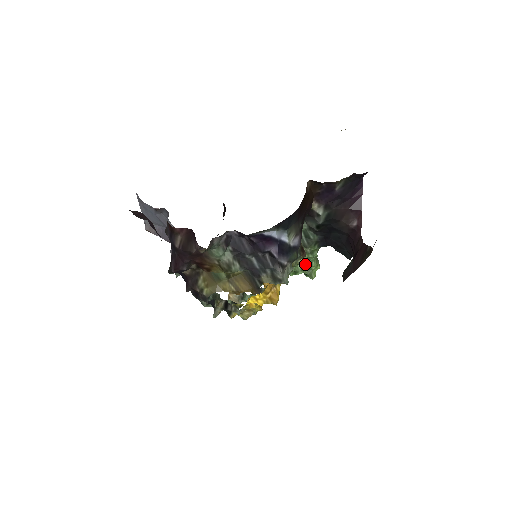
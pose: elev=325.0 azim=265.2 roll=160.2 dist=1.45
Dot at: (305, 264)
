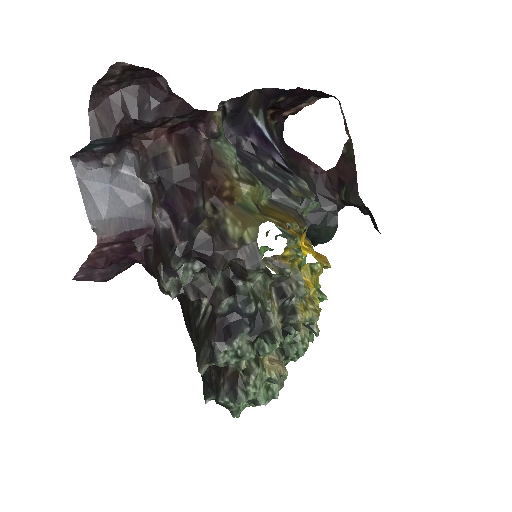
Dot at: occluded
